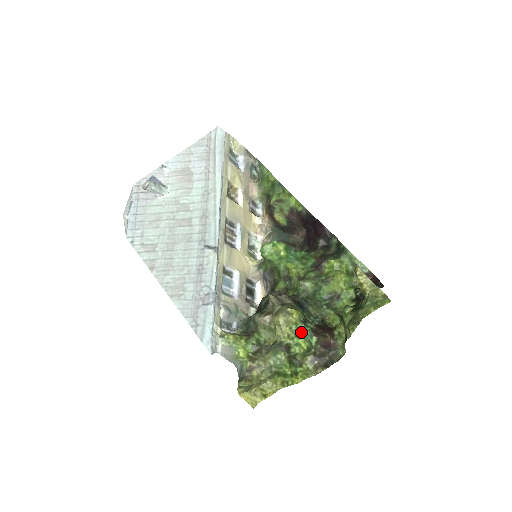
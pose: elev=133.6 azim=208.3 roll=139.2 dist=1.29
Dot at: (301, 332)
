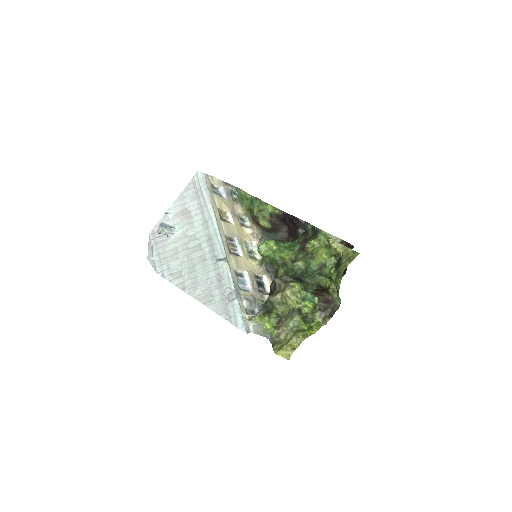
Dot at: (305, 297)
